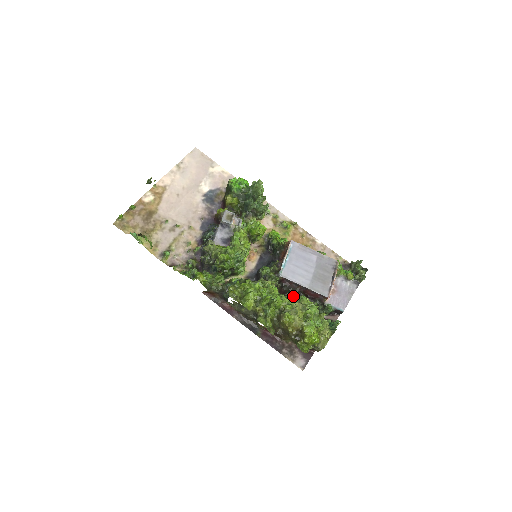
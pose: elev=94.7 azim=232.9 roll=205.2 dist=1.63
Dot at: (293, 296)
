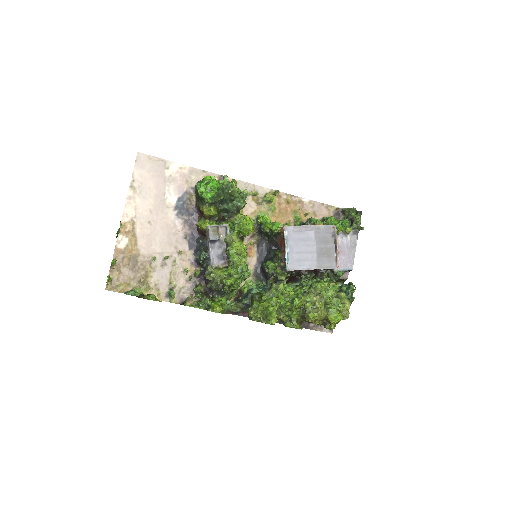
Dot at: (307, 286)
